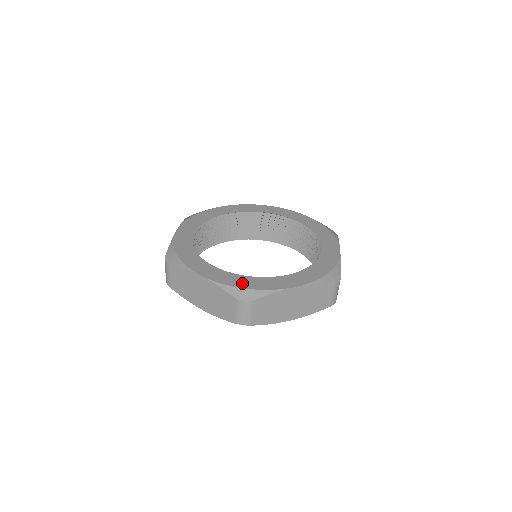
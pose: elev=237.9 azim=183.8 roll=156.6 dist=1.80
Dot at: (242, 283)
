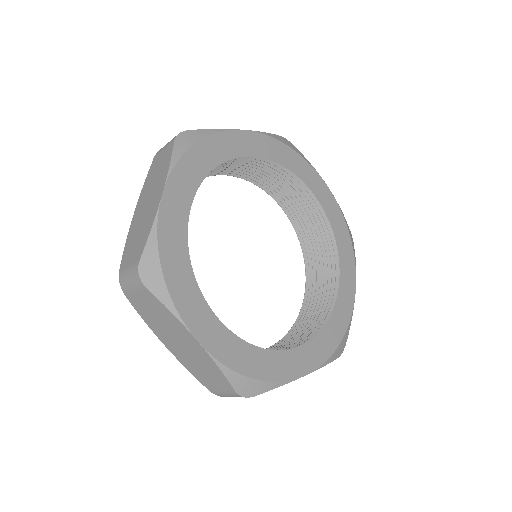
Dot at: (249, 365)
